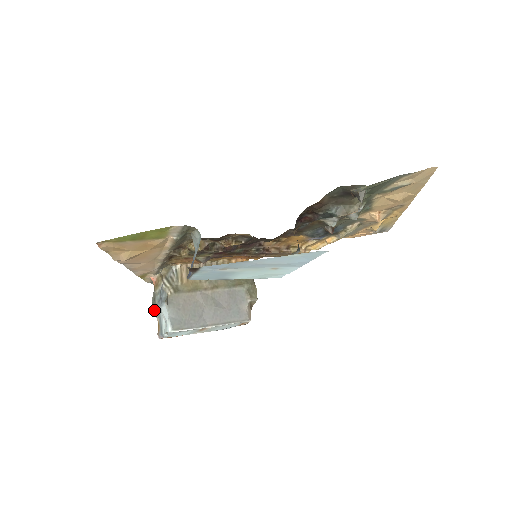
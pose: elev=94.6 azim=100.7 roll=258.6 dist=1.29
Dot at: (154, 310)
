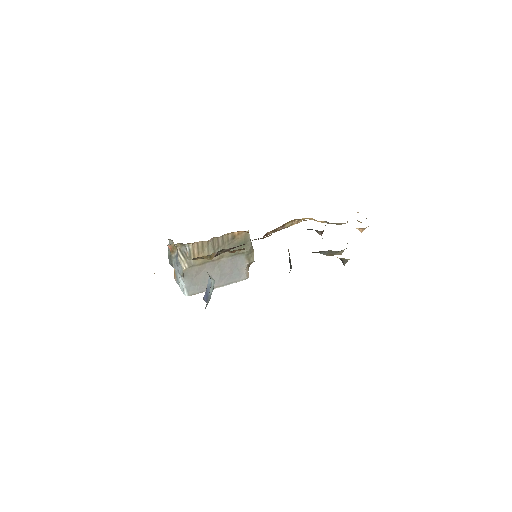
Dot at: (170, 262)
